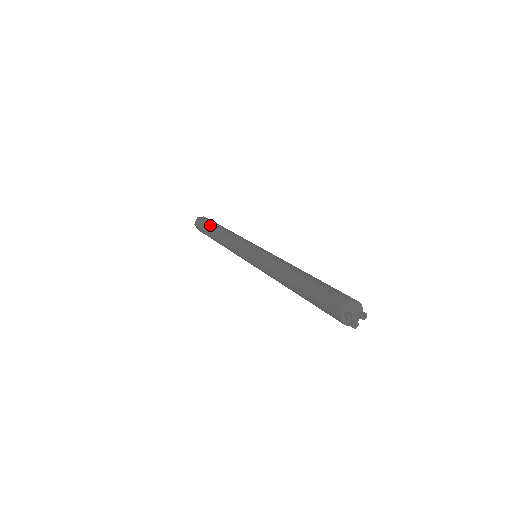
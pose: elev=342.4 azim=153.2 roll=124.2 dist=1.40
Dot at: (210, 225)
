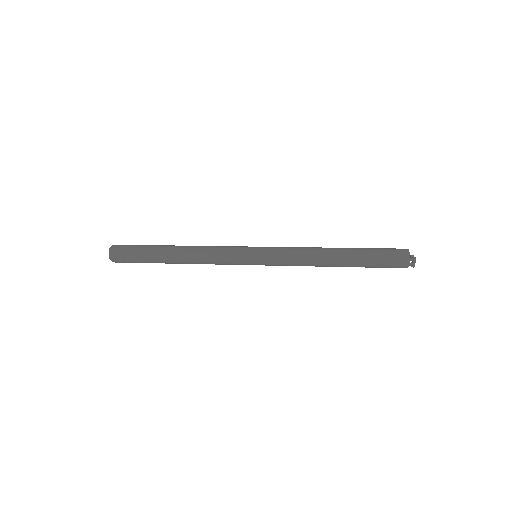
Dot at: (151, 249)
